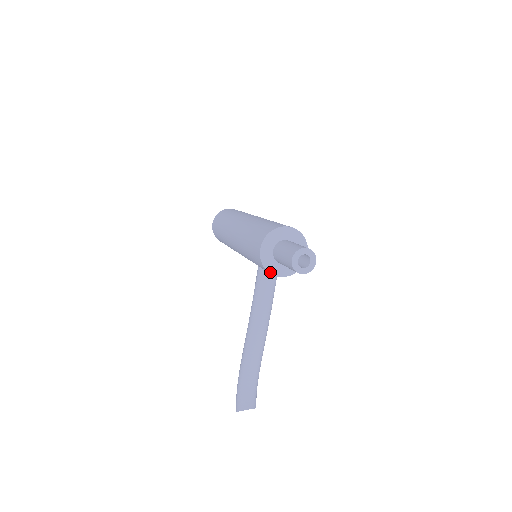
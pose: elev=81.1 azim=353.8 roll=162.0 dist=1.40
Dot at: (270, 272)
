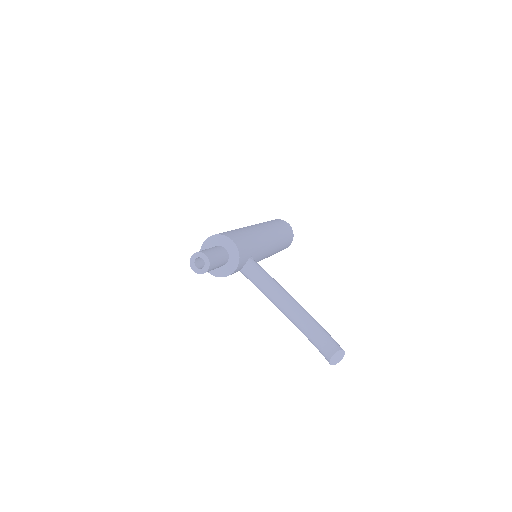
Dot at: (228, 275)
